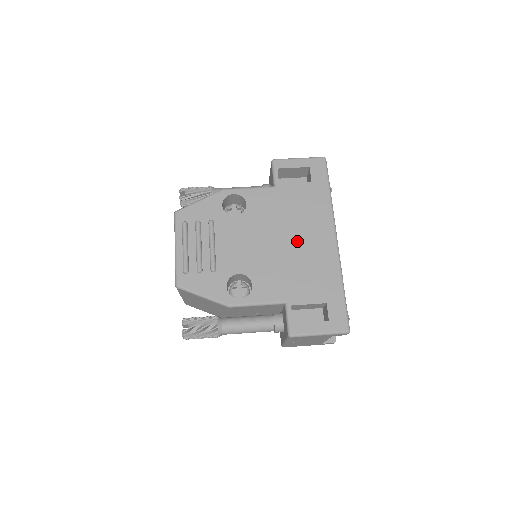
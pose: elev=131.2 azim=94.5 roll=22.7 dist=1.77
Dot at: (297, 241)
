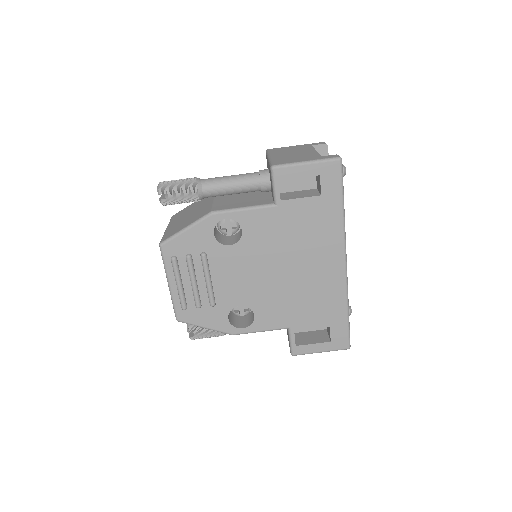
Dot at: (301, 269)
